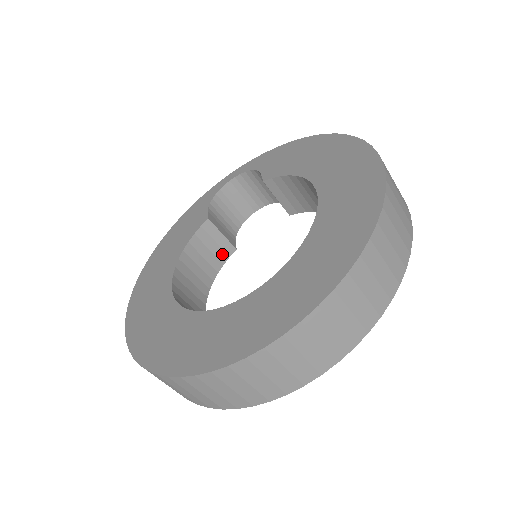
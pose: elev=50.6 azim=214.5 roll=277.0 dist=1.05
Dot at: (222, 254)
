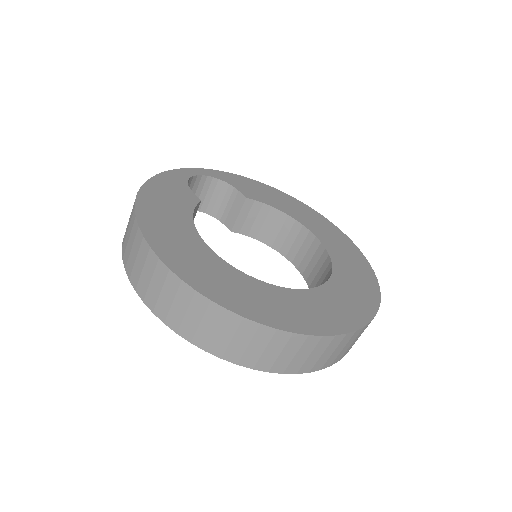
Dot at: occluded
